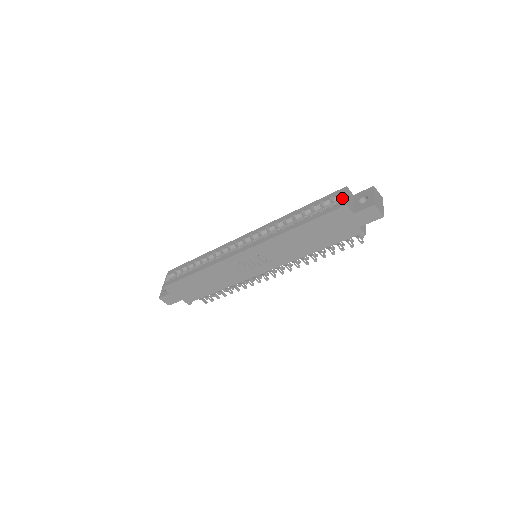
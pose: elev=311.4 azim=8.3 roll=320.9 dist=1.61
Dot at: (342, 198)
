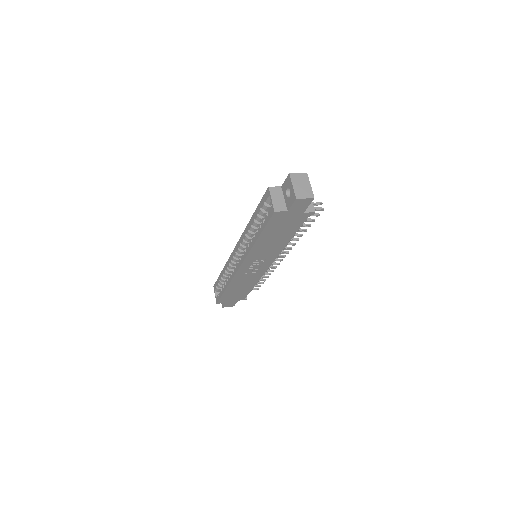
Dot at: occluded
